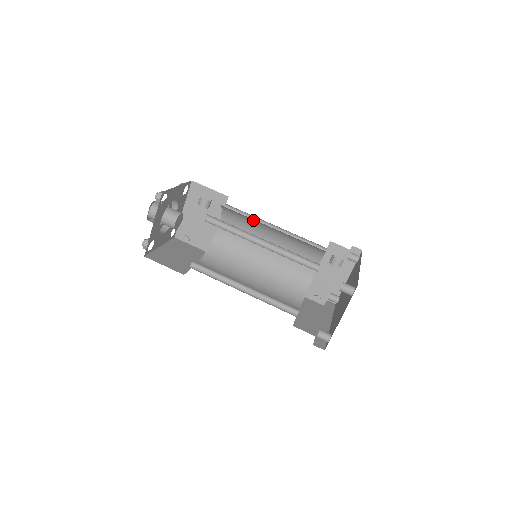
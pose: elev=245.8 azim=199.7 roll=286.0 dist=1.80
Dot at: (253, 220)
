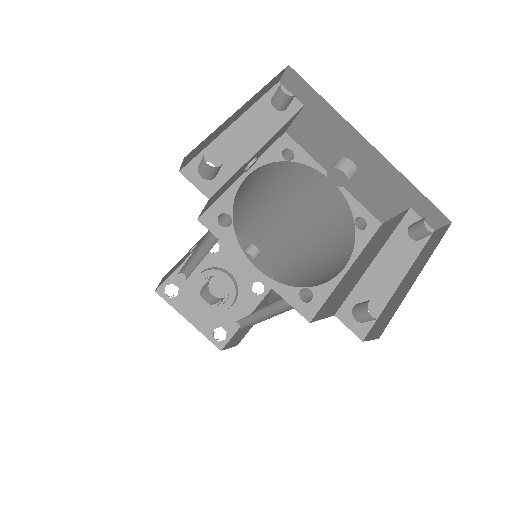
Dot at: (290, 253)
